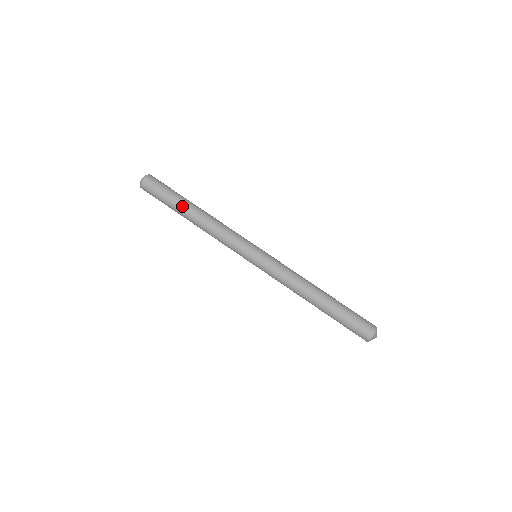
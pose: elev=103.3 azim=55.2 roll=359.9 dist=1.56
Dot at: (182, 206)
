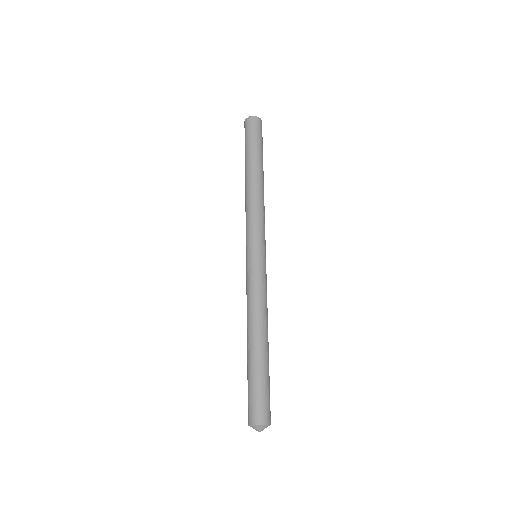
Dot at: (259, 162)
